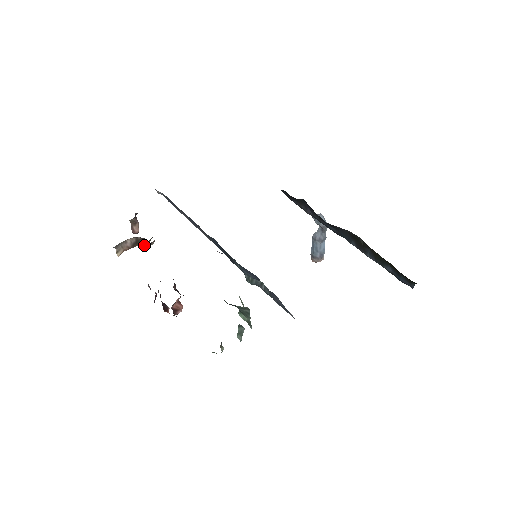
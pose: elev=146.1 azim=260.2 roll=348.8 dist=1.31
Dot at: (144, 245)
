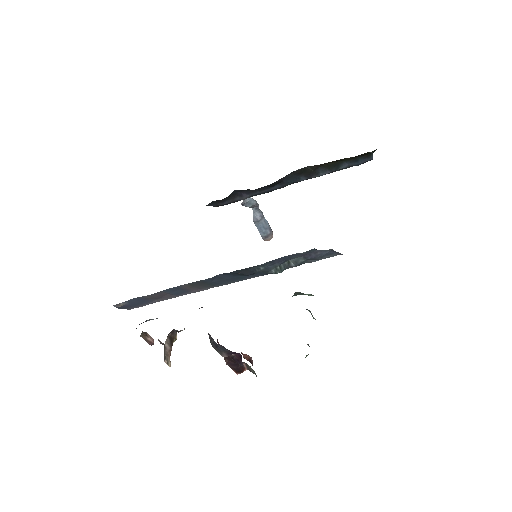
Dot at: (176, 338)
